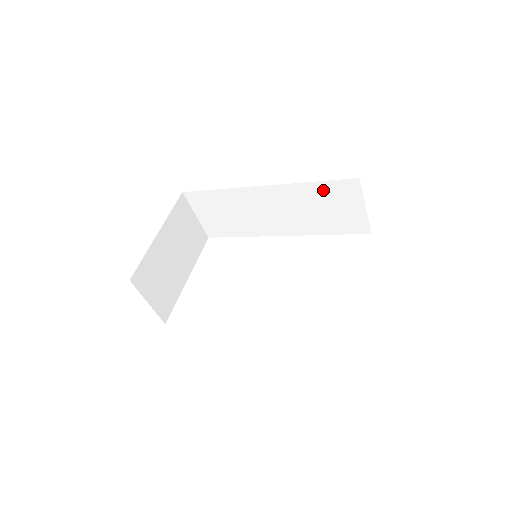
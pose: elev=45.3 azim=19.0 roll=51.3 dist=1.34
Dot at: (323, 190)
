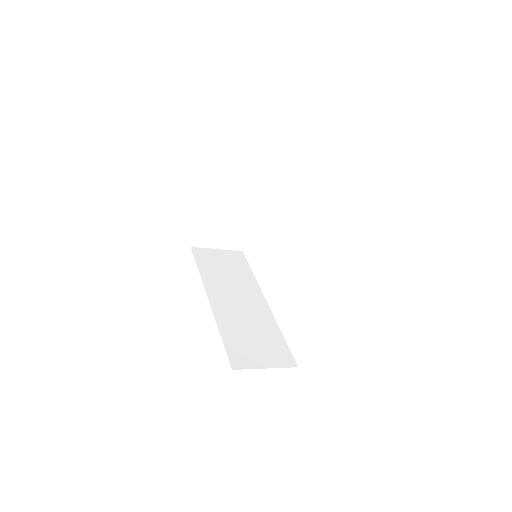
Dot at: occluded
